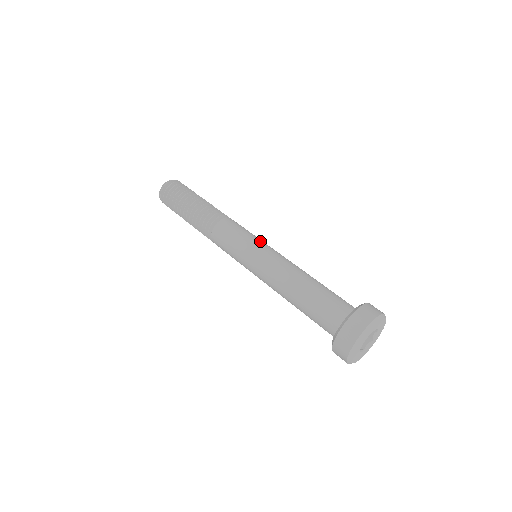
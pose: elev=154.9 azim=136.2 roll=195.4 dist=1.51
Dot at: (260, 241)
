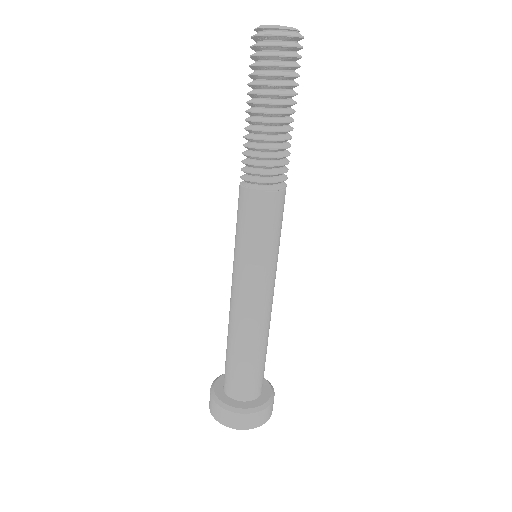
Dot at: (258, 262)
